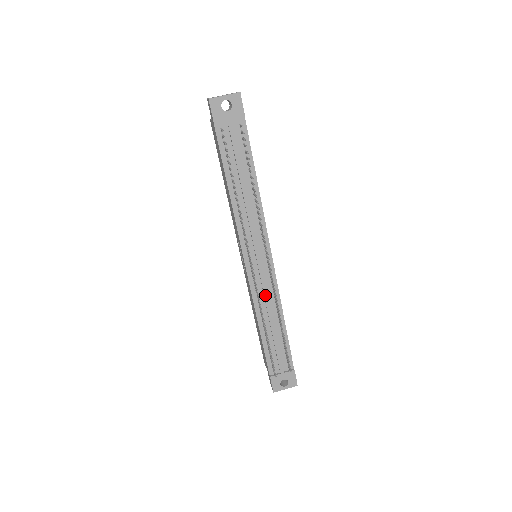
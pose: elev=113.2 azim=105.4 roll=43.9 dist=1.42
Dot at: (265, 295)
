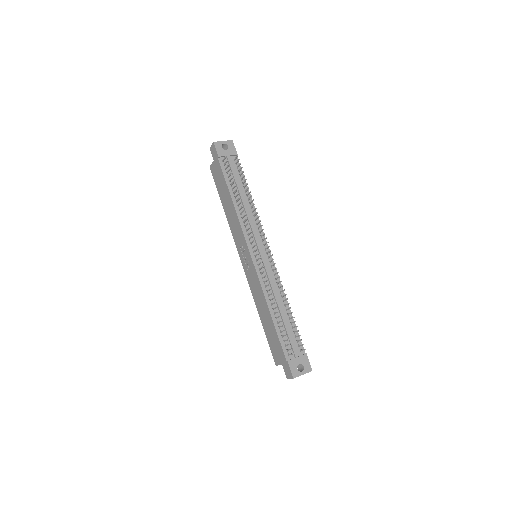
Dot at: (270, 281)
